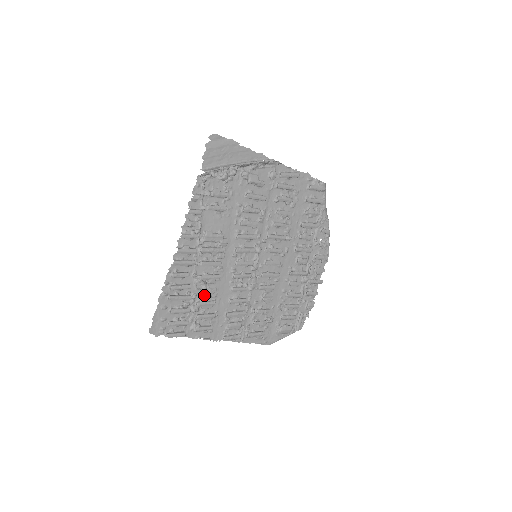
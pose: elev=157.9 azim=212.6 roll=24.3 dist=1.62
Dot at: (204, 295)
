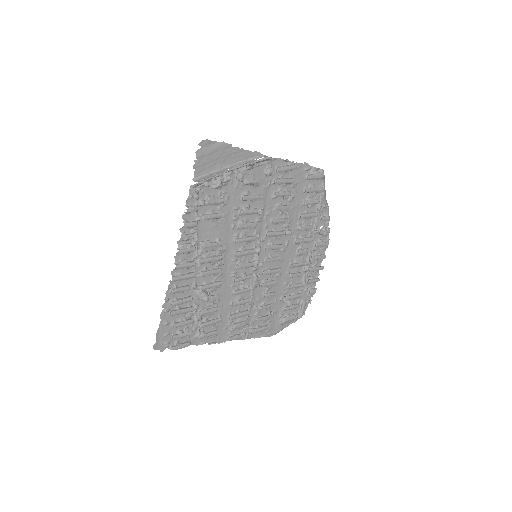
Dot at: (206, 303)
